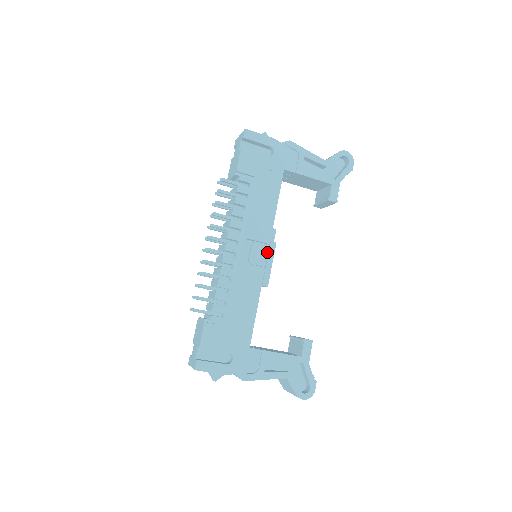
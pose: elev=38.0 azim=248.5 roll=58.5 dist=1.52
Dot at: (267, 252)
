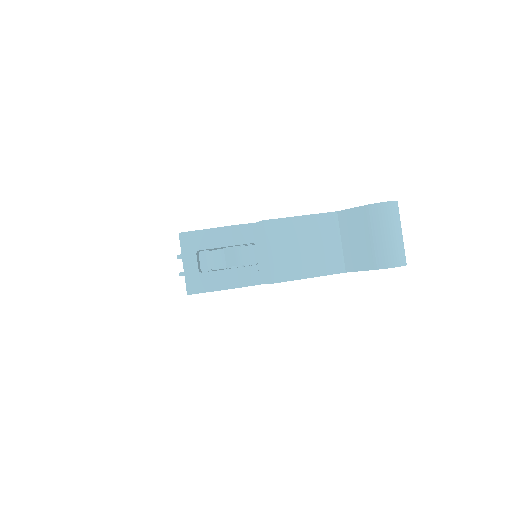
Dot at: occluded
